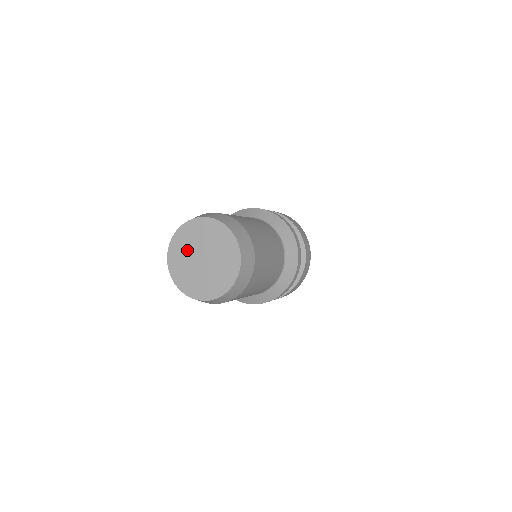
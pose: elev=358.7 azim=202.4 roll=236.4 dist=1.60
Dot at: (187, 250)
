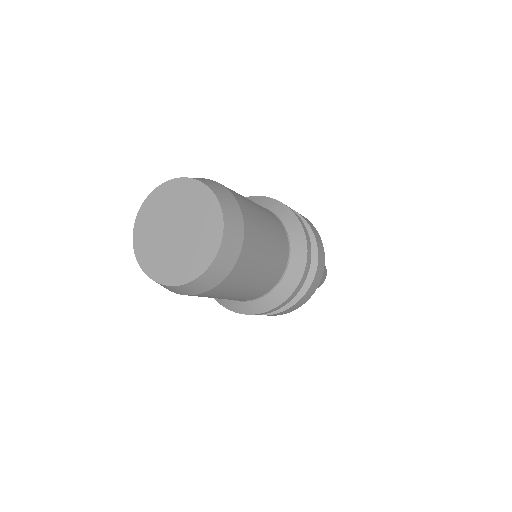
Dot at: (164, 211)
